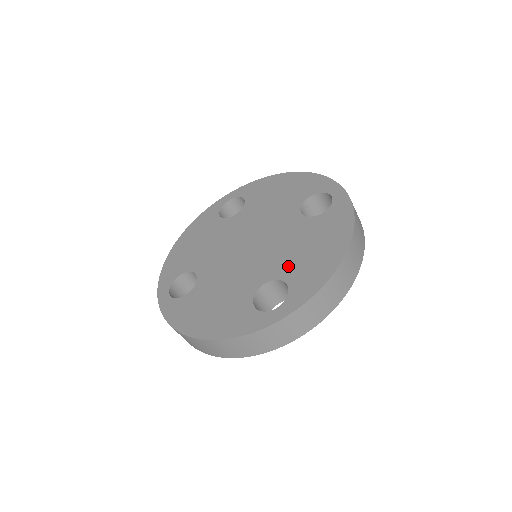
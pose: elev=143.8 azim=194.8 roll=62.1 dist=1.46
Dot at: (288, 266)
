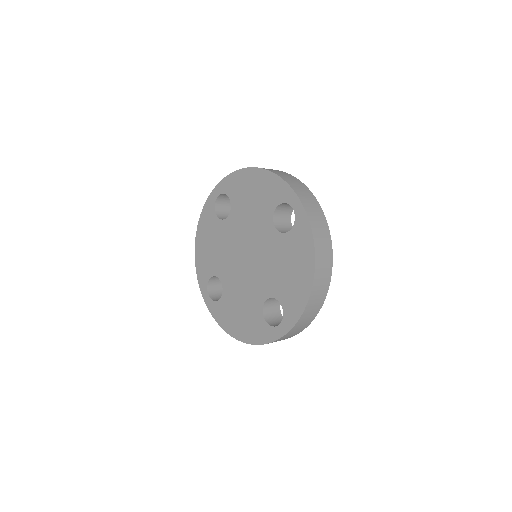
Dot at: (278, 286)
